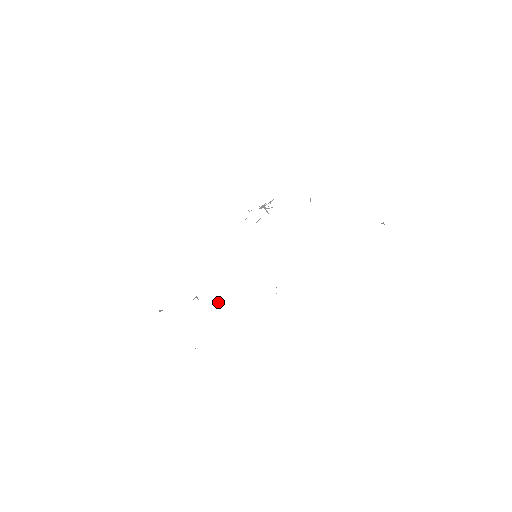
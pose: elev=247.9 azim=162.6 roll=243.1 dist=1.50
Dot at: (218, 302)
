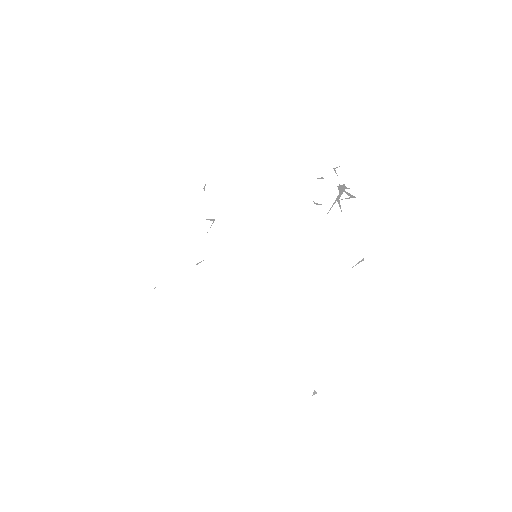
Dot at: (201, 261)
